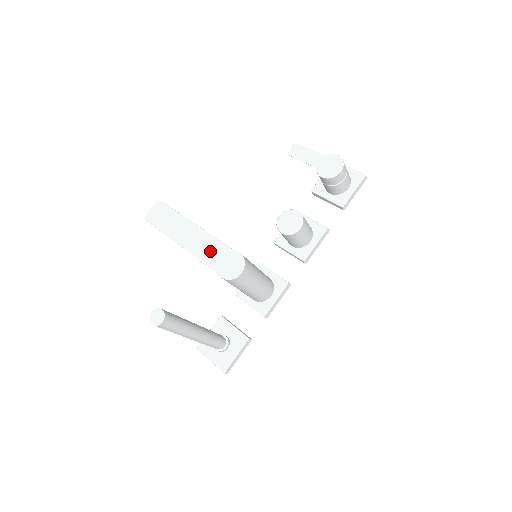
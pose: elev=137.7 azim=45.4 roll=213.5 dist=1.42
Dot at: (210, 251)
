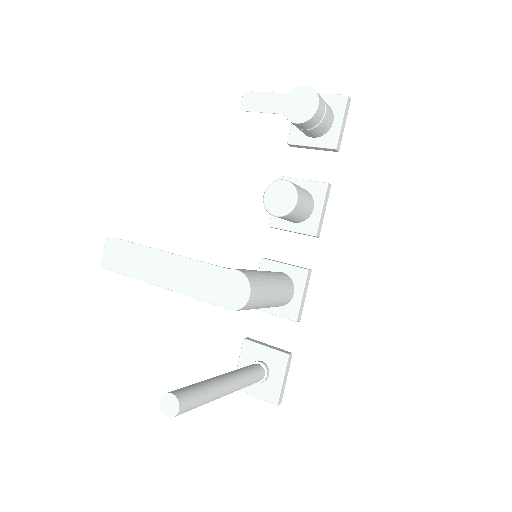
Dot at: (198, 280)
